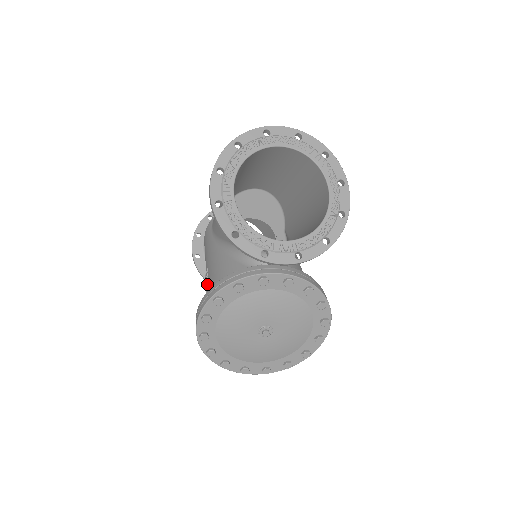
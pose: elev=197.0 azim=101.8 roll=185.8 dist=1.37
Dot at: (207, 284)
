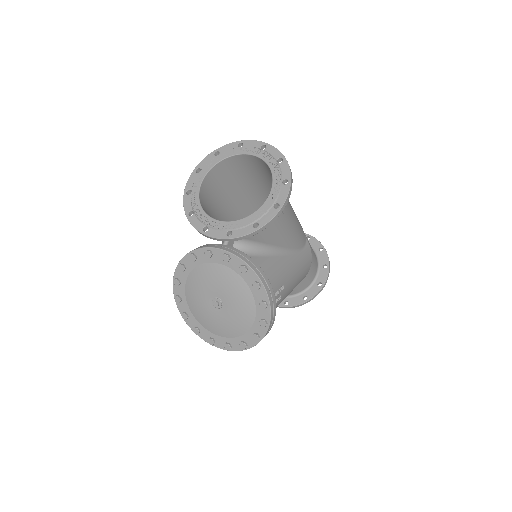
Dot at: occluded
